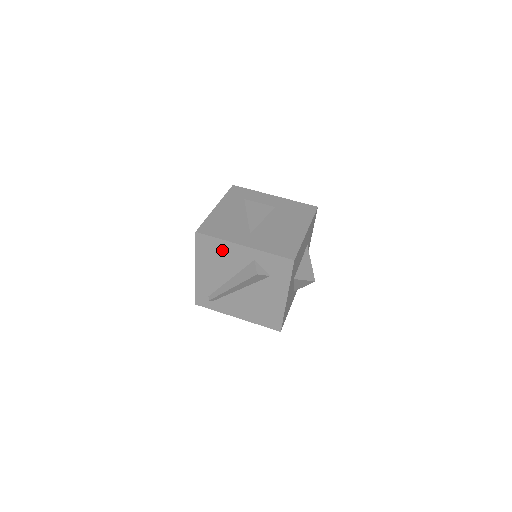
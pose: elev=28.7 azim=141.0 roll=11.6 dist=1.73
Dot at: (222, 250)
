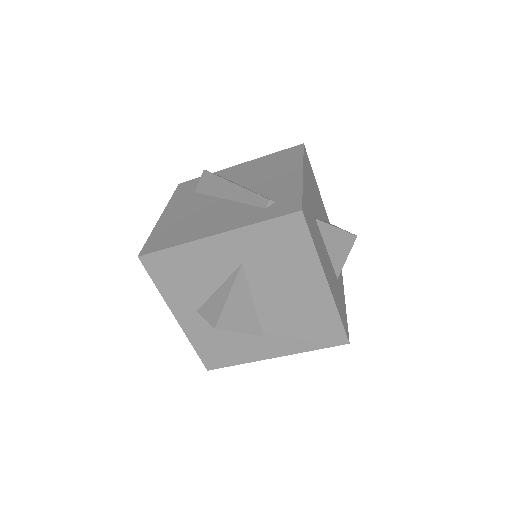
Dot at: occluded
